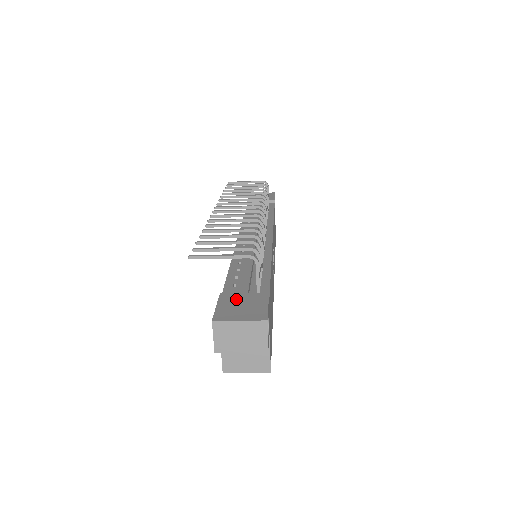
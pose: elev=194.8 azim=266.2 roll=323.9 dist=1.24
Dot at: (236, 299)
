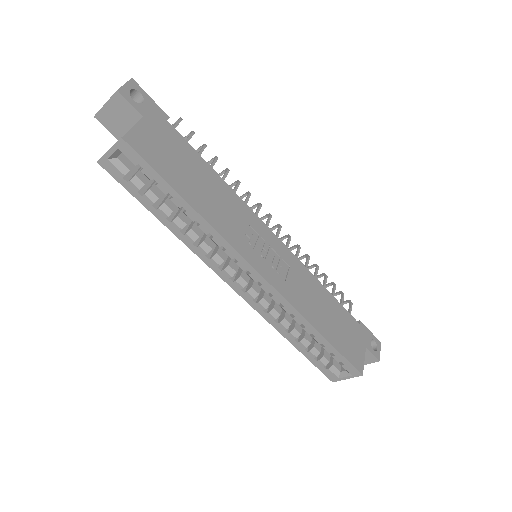
Dot at: occluded
